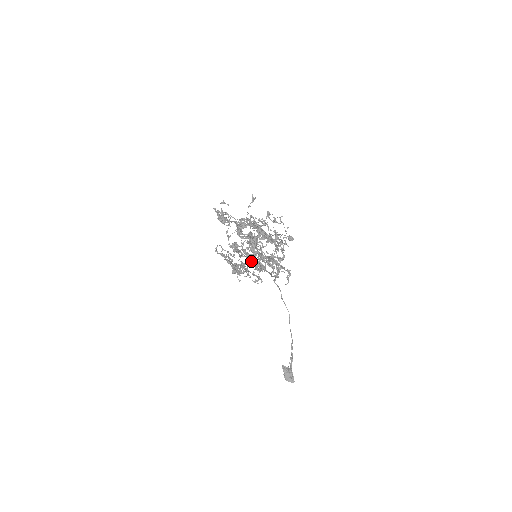
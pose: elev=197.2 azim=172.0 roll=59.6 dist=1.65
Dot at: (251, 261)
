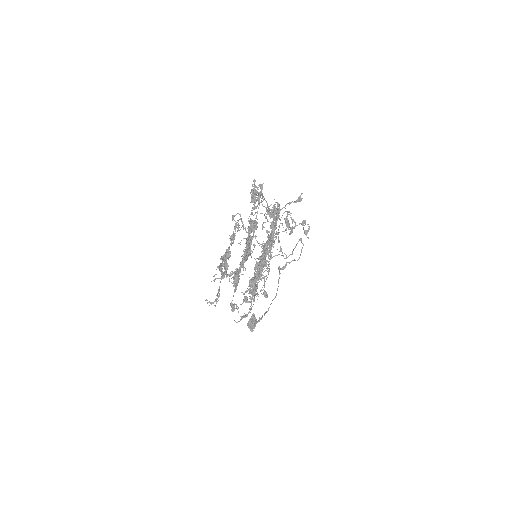
Dot at: occluded
